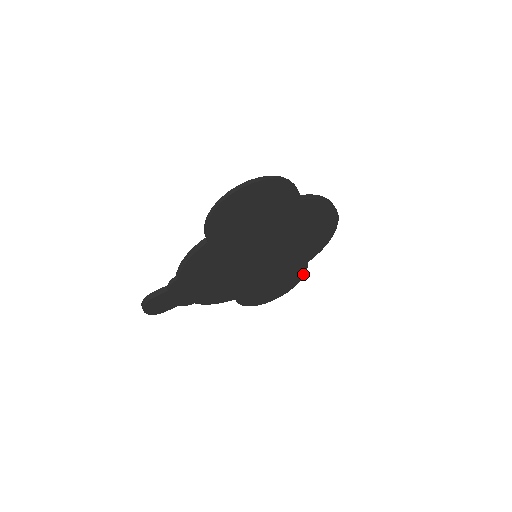
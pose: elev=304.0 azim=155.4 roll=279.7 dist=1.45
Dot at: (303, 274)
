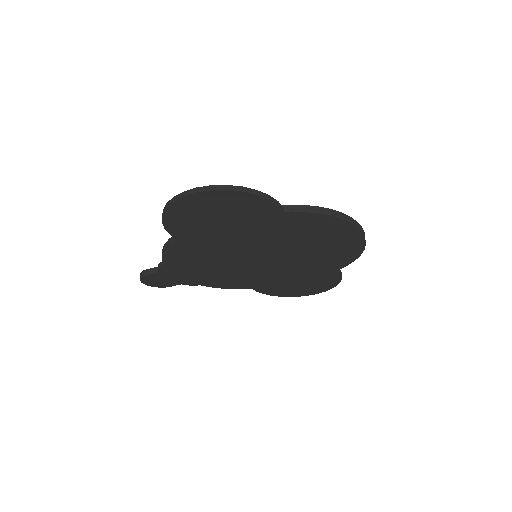
Dot at: (338, 279)
